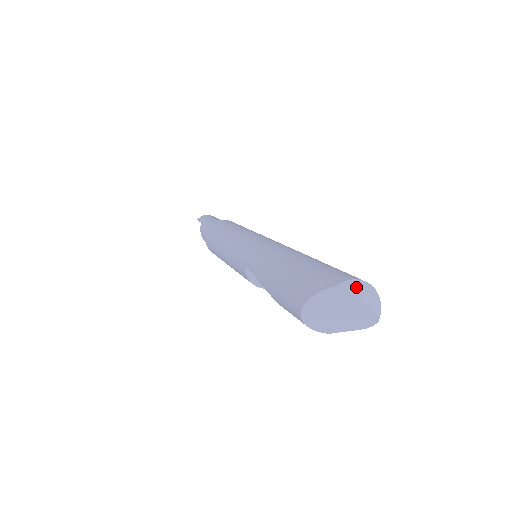
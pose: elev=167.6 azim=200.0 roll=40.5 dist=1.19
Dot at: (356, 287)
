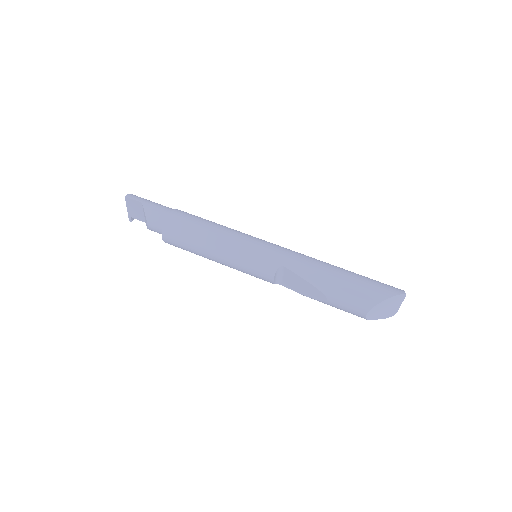
Dot at: occluded
